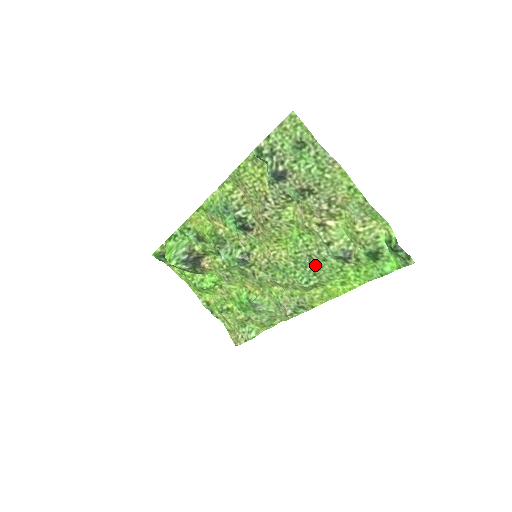
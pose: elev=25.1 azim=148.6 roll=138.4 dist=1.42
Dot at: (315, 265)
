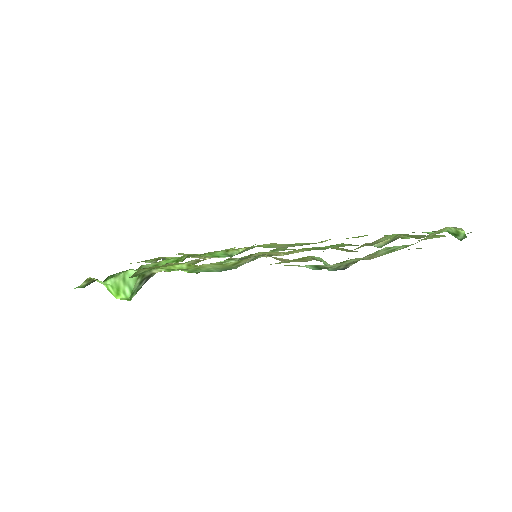
Dot at: occluded
